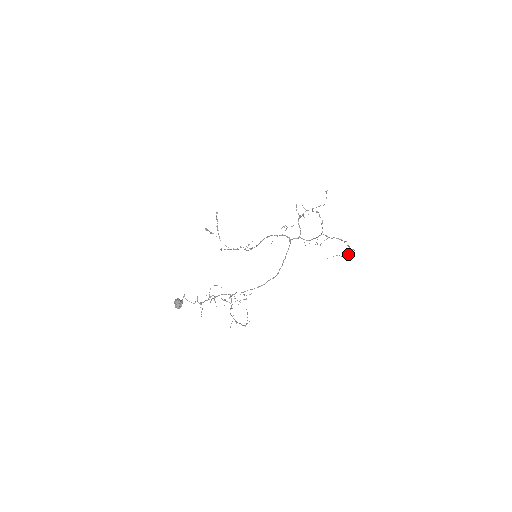
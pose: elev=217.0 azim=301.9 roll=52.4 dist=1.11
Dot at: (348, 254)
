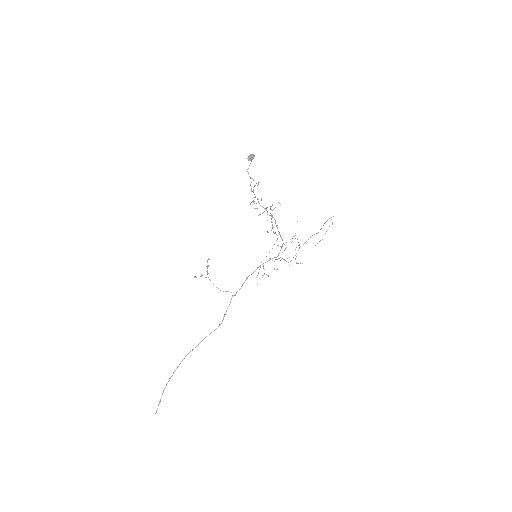
Dot at: occluded
